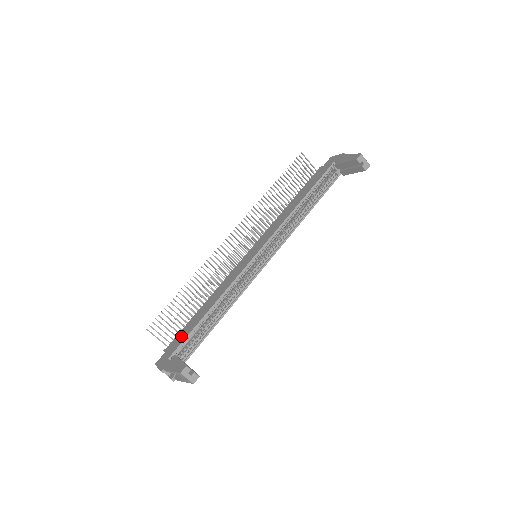
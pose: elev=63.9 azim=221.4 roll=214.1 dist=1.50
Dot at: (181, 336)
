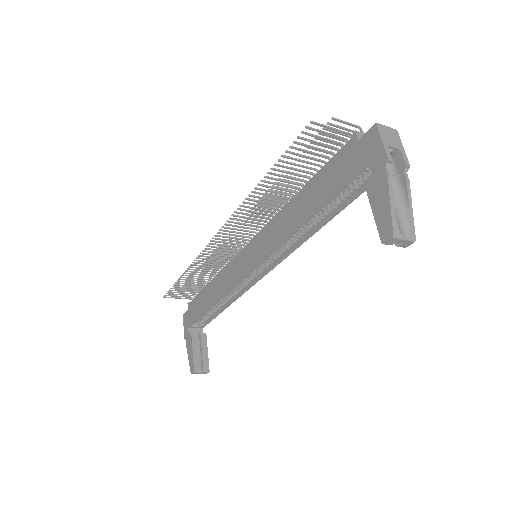
Dot at: (196, 308)
